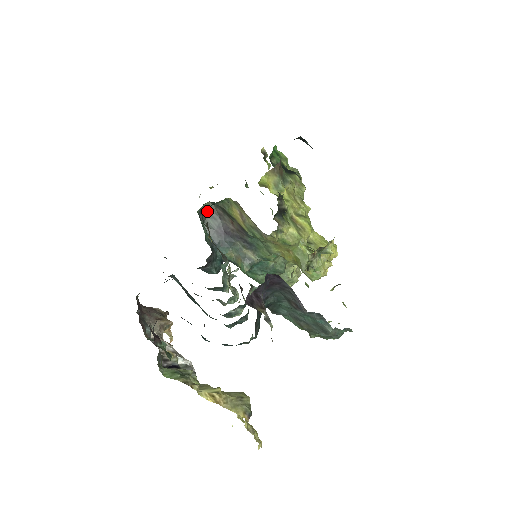
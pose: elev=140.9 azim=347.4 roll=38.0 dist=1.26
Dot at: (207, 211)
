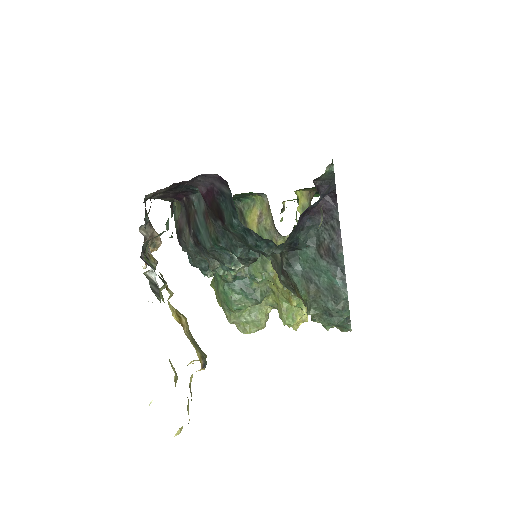
Dot at: occluded
